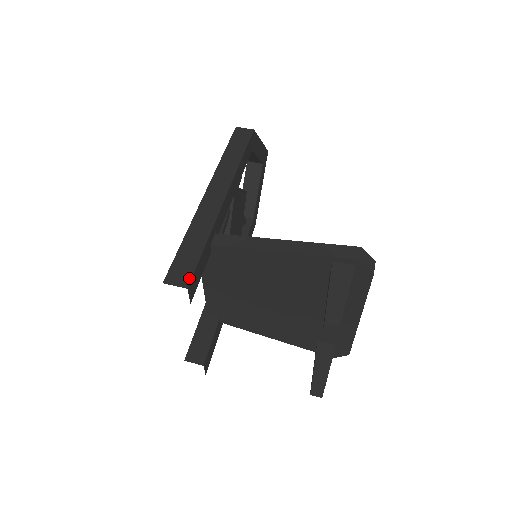
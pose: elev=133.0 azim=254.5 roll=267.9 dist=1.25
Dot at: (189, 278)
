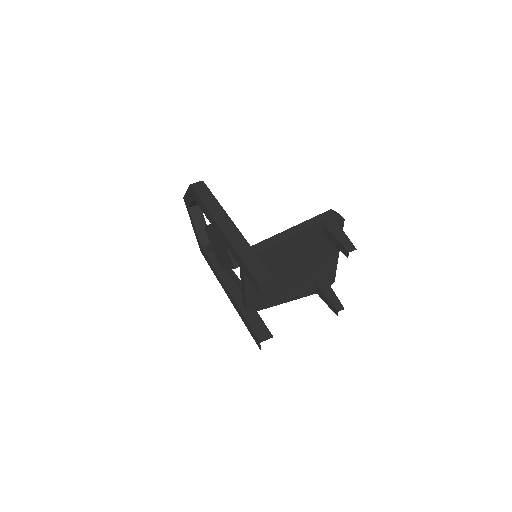
Dot at: (269, 273)
